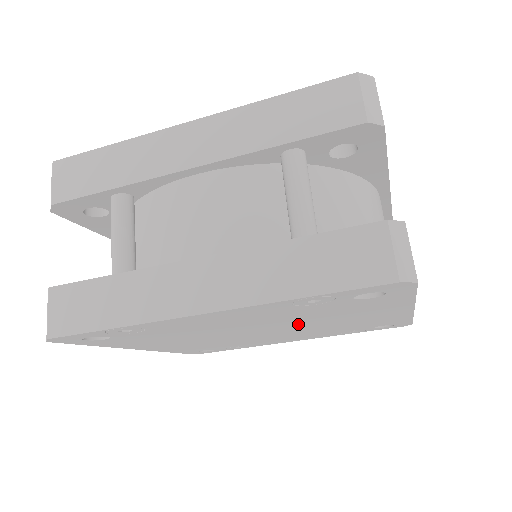
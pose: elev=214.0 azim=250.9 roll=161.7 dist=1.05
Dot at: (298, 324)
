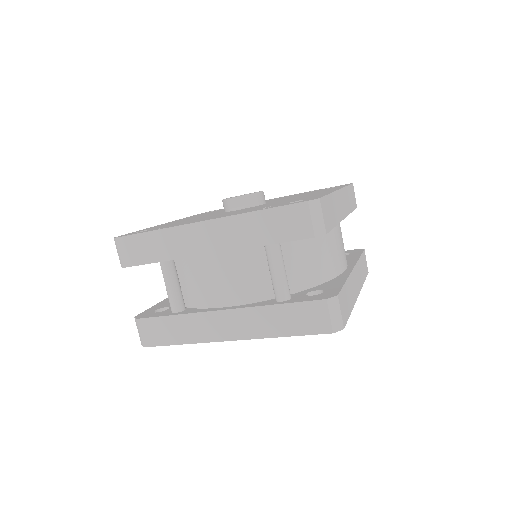
Dot at: occluded
